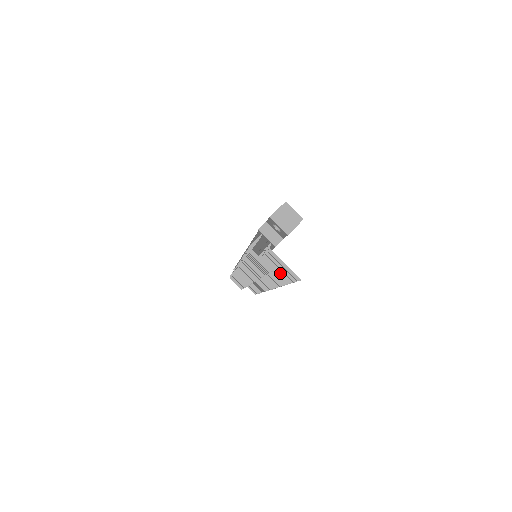
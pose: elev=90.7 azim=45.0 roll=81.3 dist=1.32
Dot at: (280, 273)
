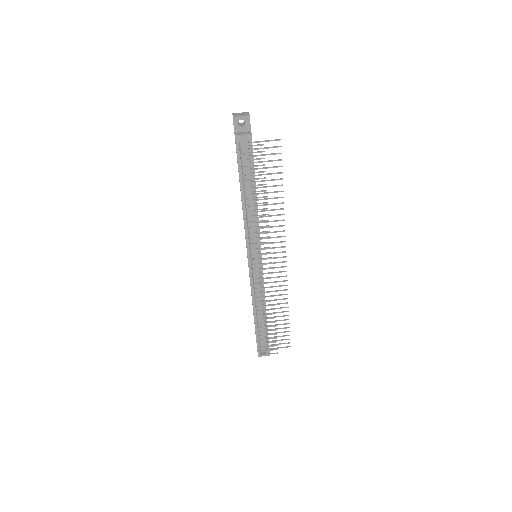
Dot at: (271, 173)
